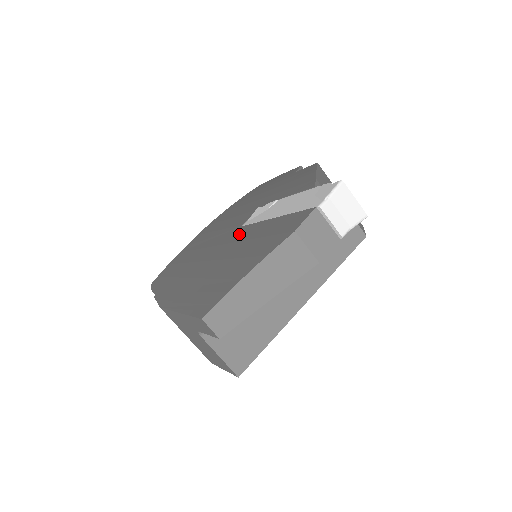
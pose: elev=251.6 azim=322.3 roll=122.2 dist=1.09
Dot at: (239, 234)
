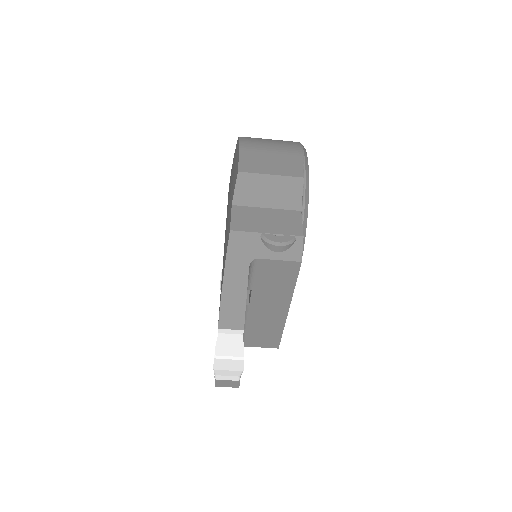
Dot at: occluded
